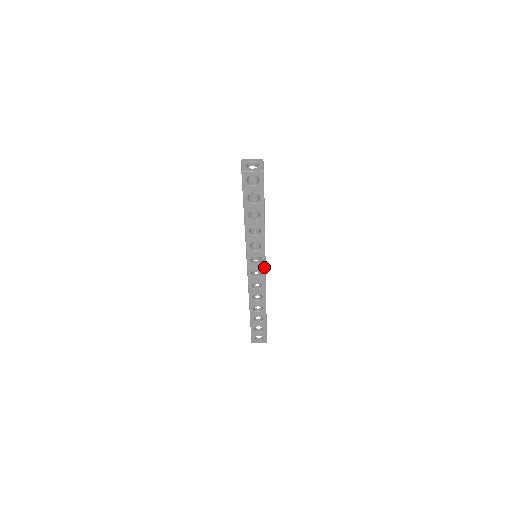
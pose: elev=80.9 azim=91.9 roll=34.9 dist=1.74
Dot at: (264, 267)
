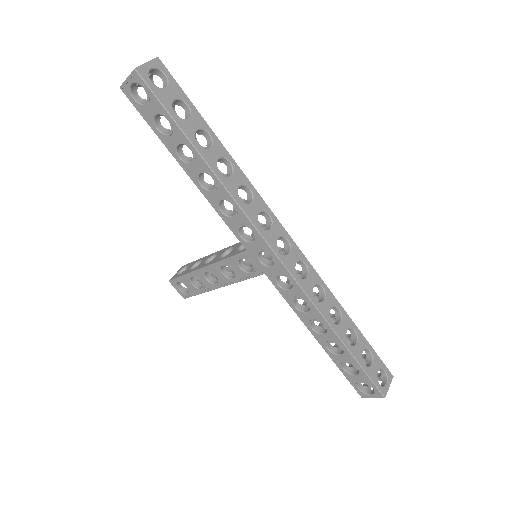
Dot at: (281, 227)
